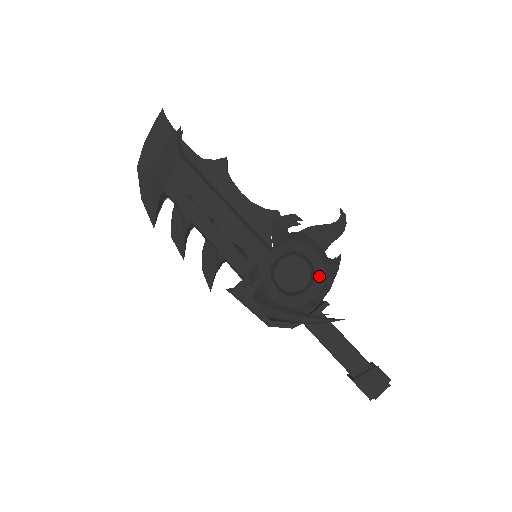
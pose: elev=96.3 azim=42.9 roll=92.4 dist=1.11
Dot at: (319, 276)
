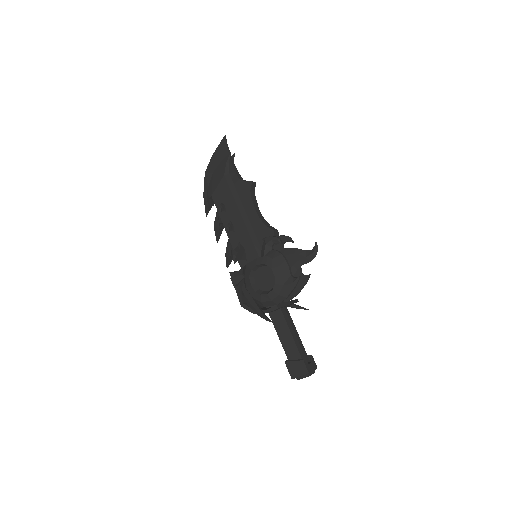
Dot at: (277, 287)
